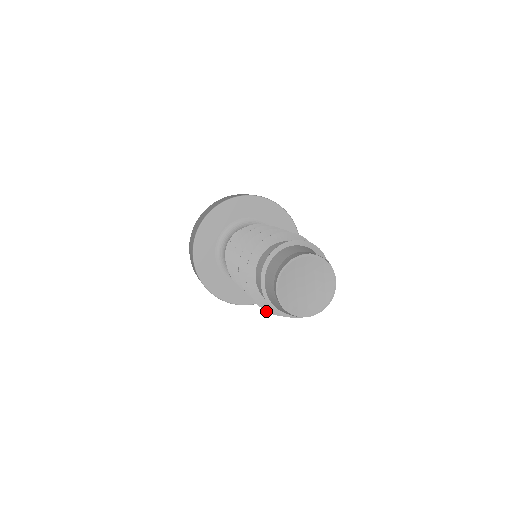
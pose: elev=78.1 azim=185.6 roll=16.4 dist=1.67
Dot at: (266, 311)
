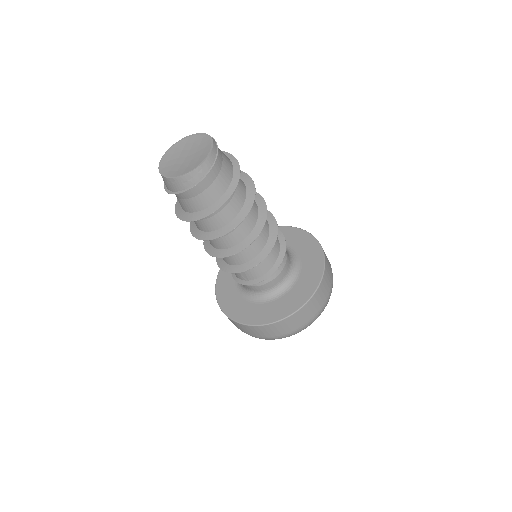
Dot at: (177, 216)
